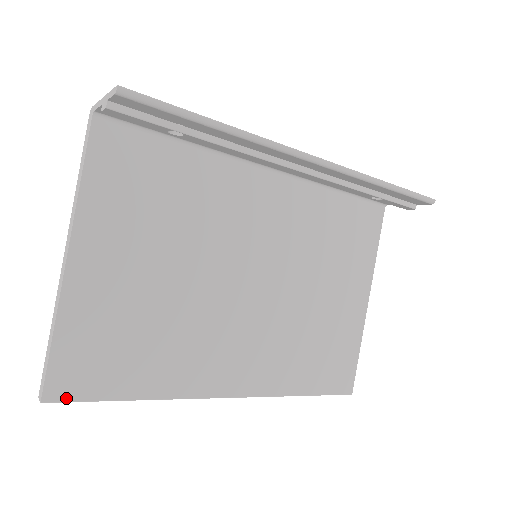
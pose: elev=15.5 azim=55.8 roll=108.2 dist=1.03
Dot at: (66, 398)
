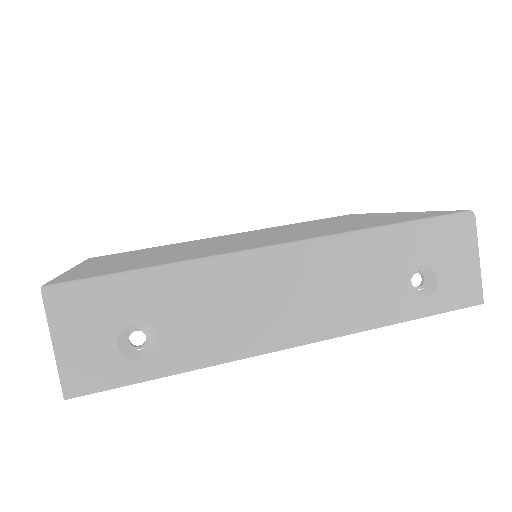
Dot at: occluded
